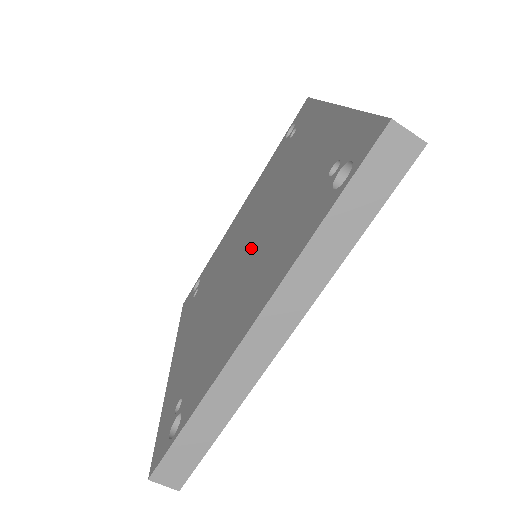
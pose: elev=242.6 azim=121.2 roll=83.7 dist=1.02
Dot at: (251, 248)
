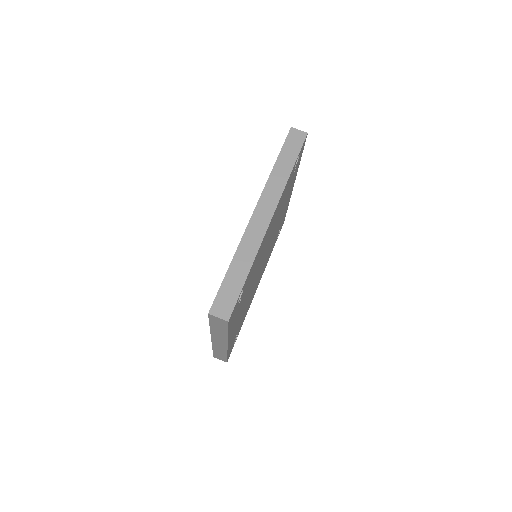
Dot at: occluded
